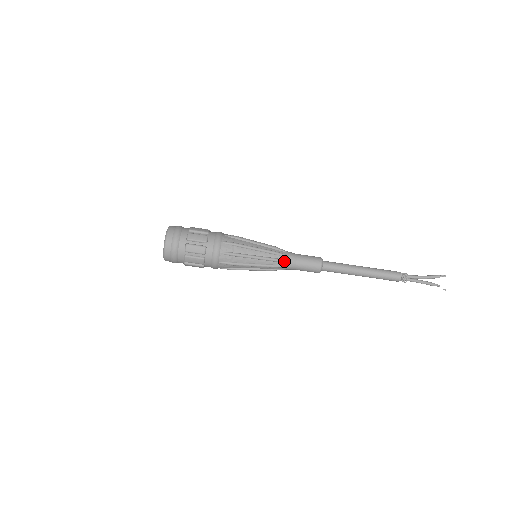
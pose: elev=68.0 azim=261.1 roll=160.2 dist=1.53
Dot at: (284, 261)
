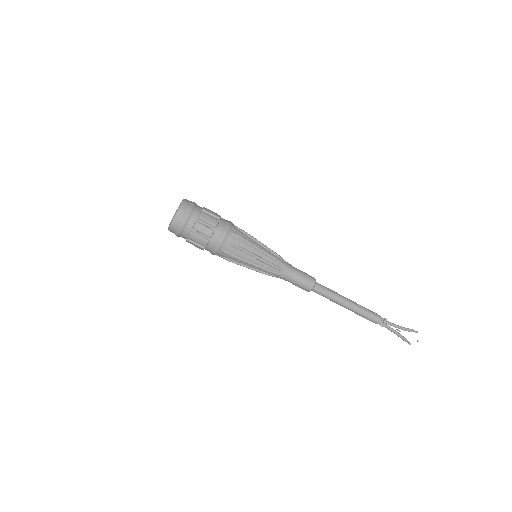
Dot at: (284, 264)
